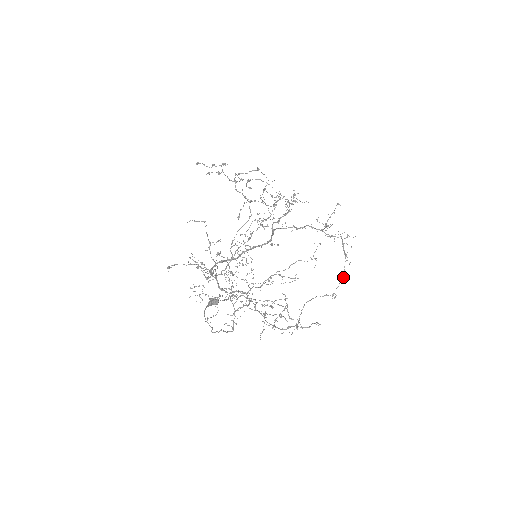
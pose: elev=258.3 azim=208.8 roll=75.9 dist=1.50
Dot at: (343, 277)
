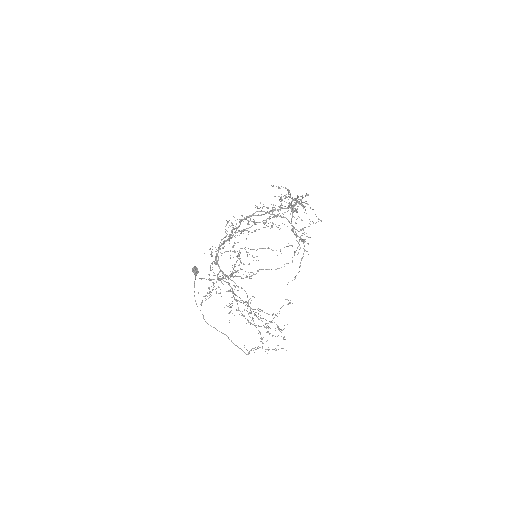
Dot at: occluded
